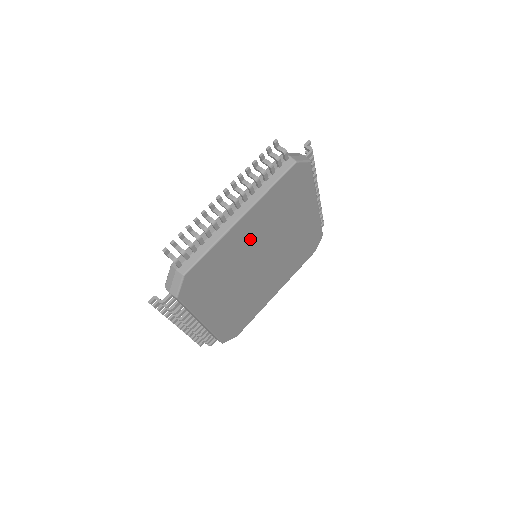
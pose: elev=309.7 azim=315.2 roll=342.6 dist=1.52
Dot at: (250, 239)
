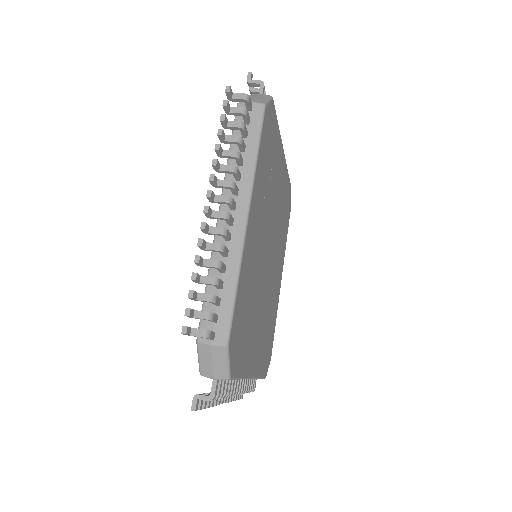
Dot at: (257, 240)
